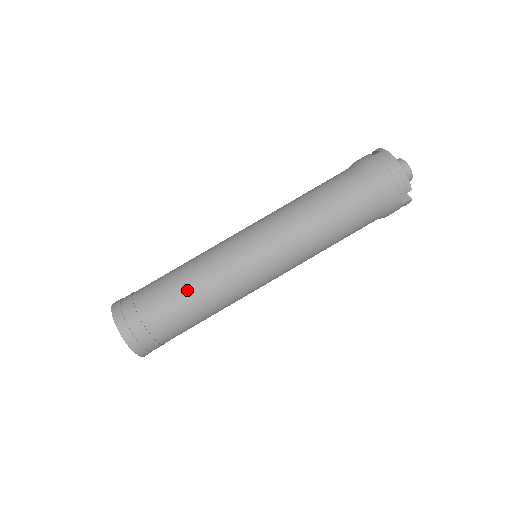
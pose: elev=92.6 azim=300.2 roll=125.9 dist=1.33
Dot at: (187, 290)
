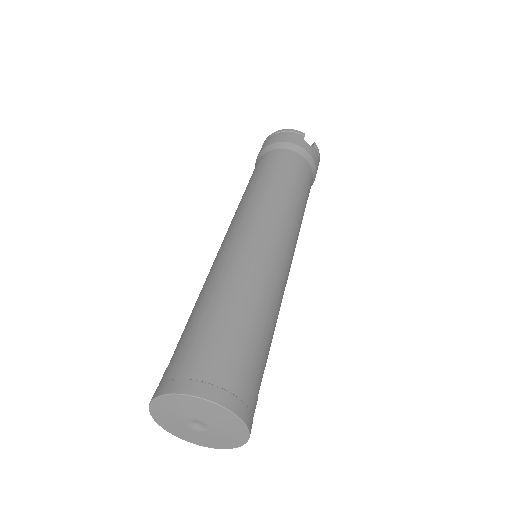
Dot at: (214, 296)
